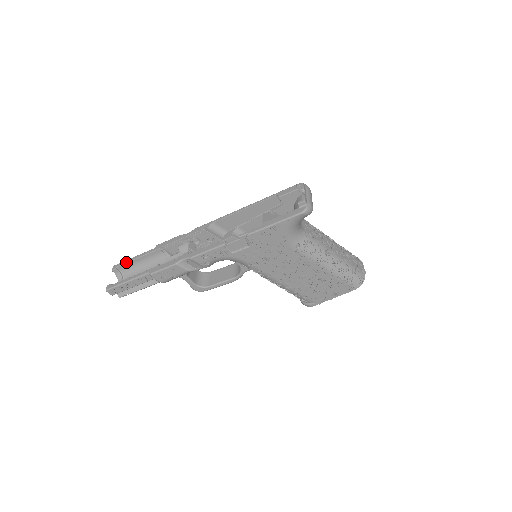
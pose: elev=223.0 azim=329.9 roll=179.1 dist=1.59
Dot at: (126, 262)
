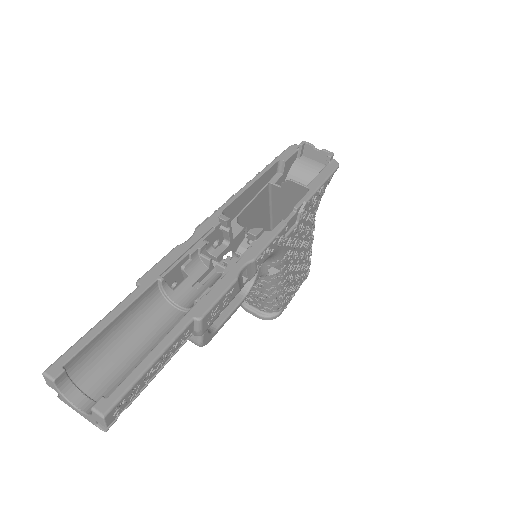
Dot at: (87, 341)
